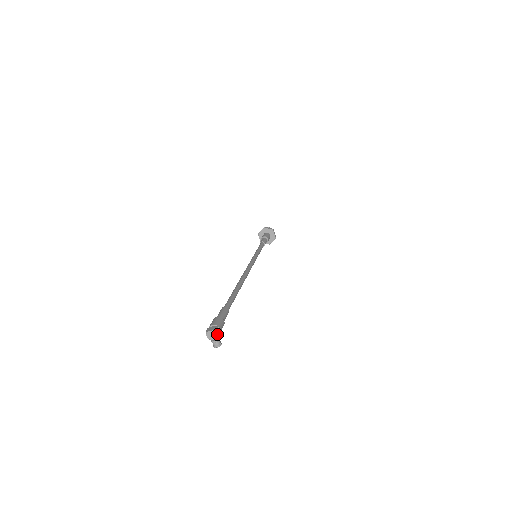
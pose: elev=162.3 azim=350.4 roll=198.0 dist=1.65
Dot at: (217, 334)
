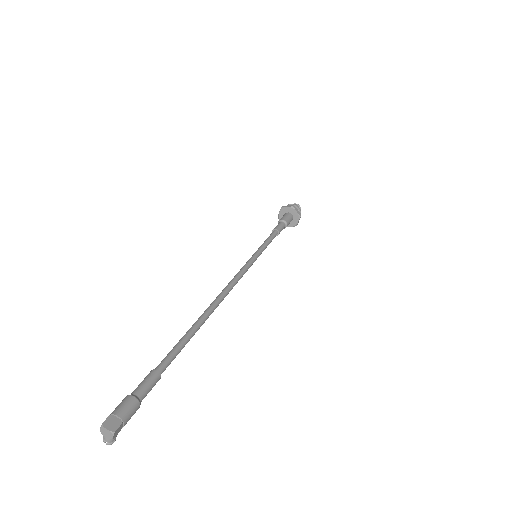
Dot at: (115, 435)
